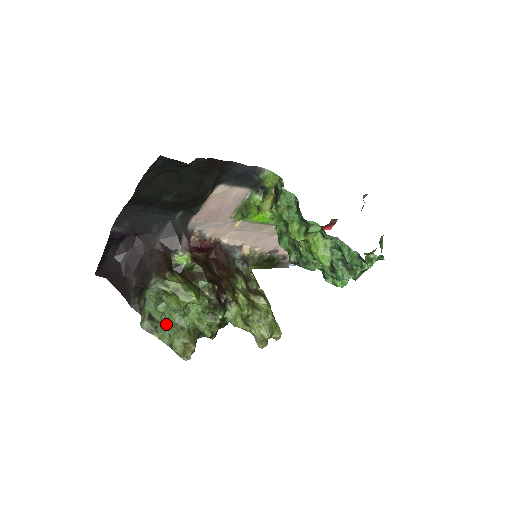
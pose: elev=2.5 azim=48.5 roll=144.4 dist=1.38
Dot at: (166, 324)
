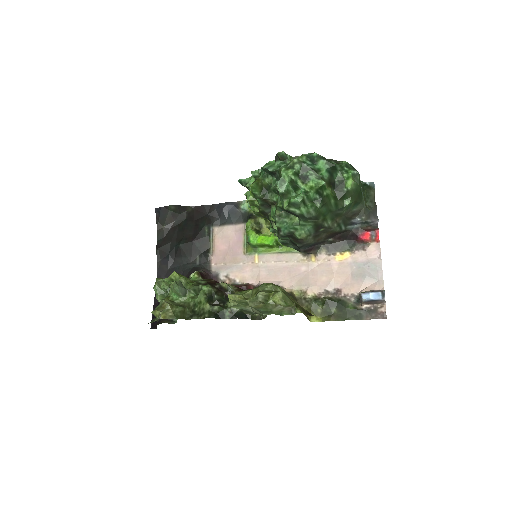
Dot at: occluded
